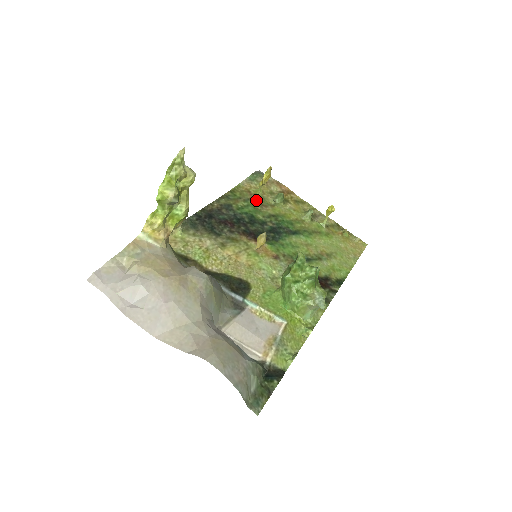
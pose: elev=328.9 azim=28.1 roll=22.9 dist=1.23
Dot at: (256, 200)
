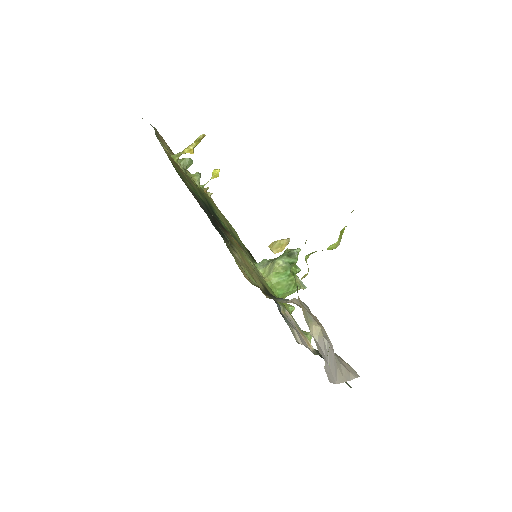
Dot at: (183, 173)
